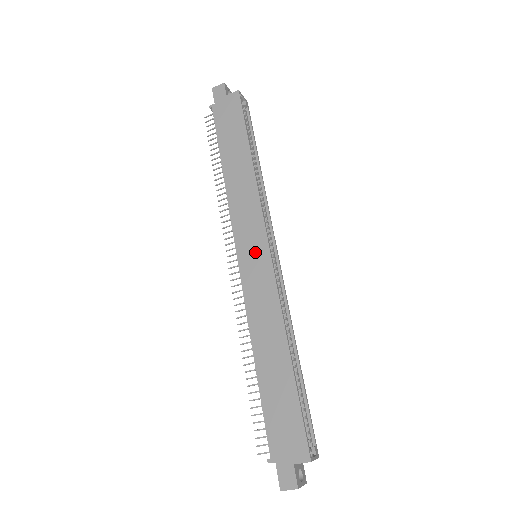
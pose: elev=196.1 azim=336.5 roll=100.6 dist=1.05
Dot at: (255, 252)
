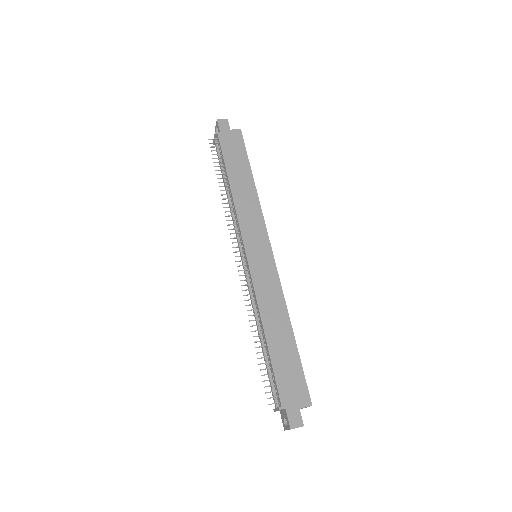
Dot at: (261, 252)
